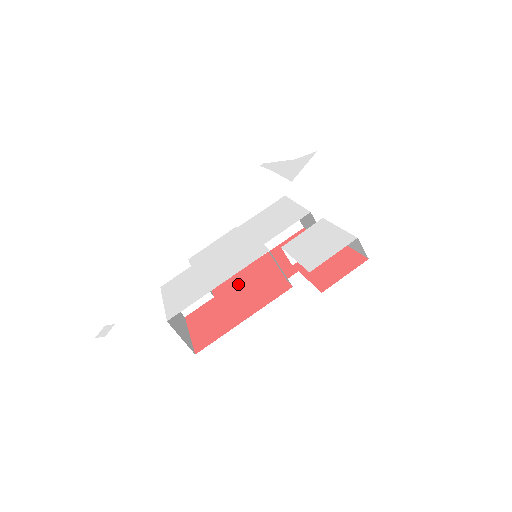
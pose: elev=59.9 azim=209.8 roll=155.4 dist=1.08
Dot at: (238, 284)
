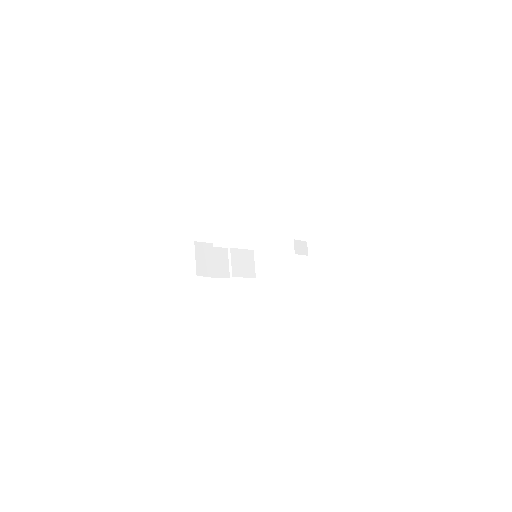
Dot at: occluded
